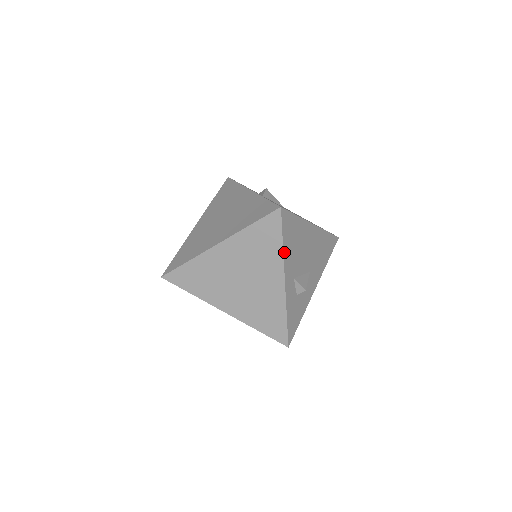
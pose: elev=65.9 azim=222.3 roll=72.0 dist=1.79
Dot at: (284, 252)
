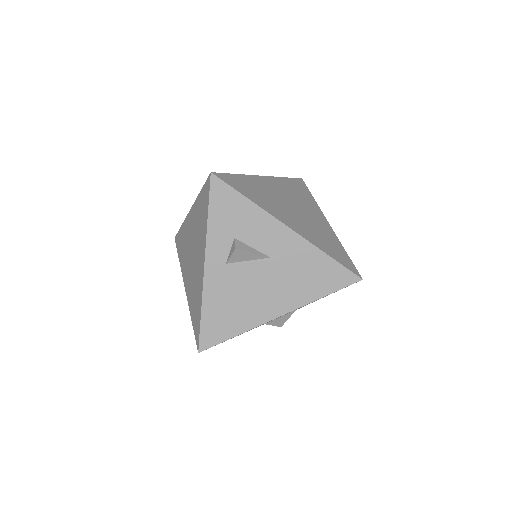
Dot at: occluded
